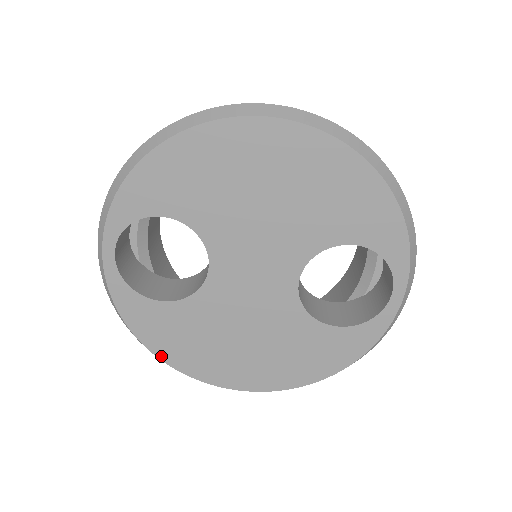
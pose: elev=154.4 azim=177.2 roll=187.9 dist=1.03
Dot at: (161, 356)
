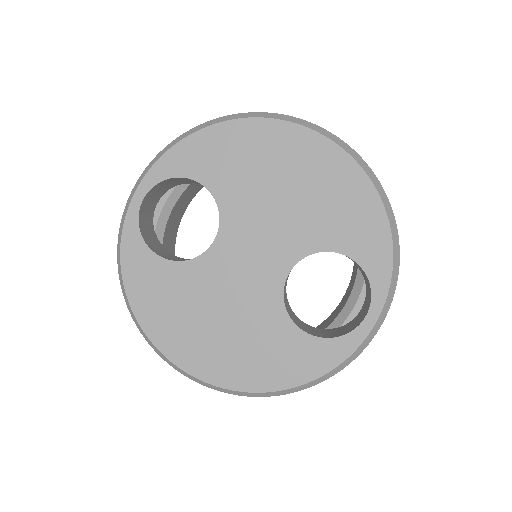
Dot at: (138, 314)
